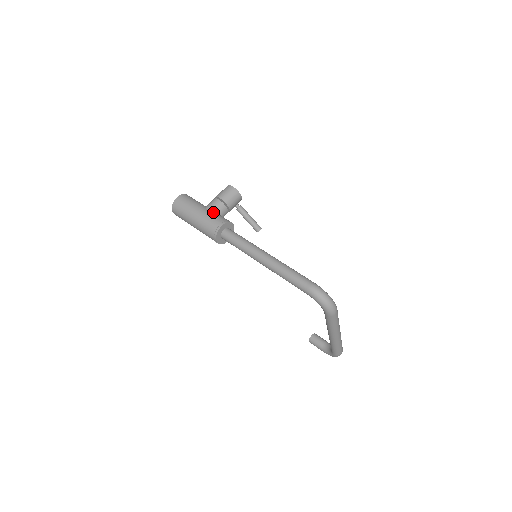
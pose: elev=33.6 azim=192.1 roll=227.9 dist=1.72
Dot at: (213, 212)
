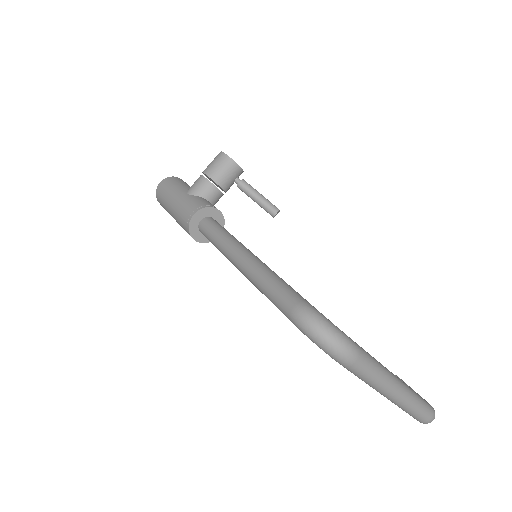
Dot at: (193, 196)
